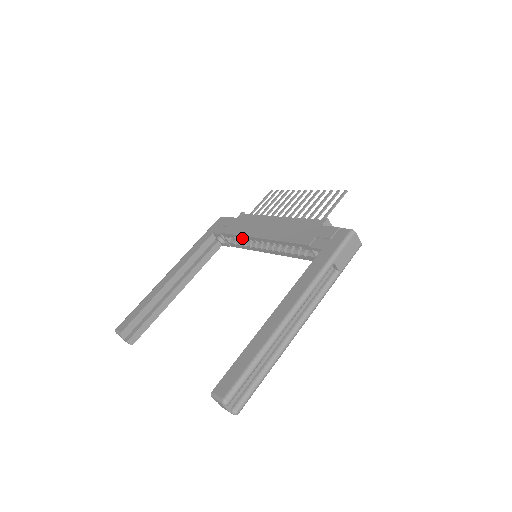
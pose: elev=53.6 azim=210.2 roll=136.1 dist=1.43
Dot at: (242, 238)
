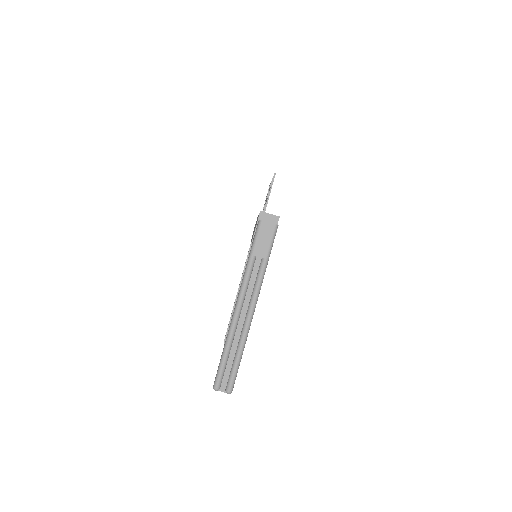
Dot at: occluded
